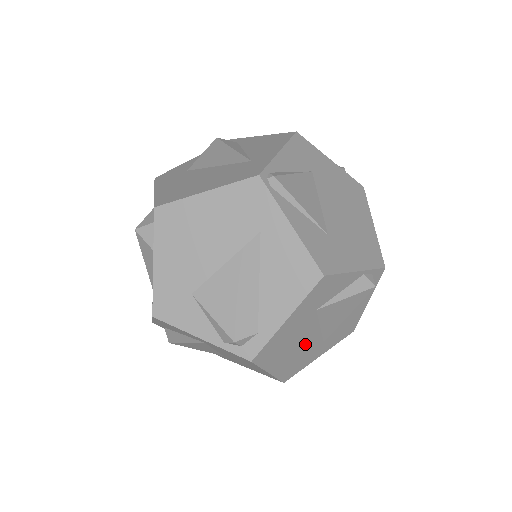
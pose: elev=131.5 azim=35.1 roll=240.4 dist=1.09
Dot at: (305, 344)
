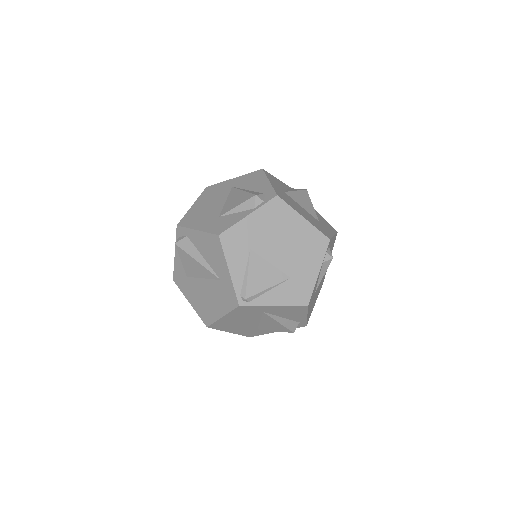
Dot at: (320, 283)
